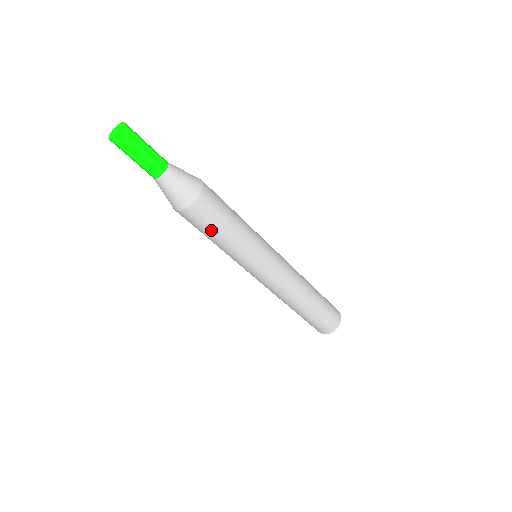
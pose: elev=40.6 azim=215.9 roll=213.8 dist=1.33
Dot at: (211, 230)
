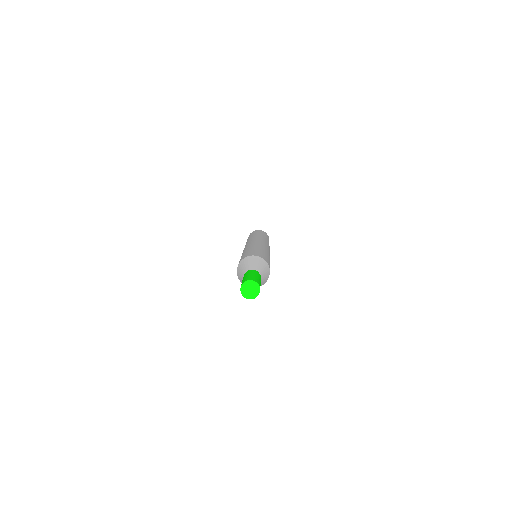
Dot at: occluded
